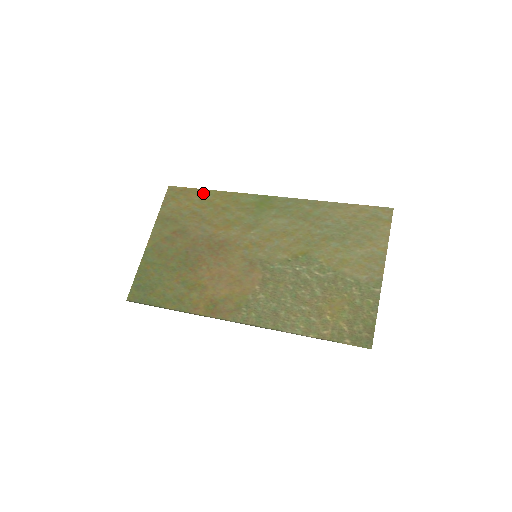
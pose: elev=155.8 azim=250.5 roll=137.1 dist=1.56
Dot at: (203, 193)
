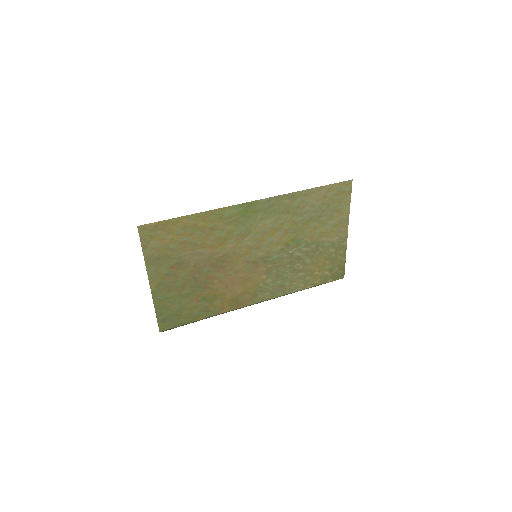
Dot at: (182, 221)
